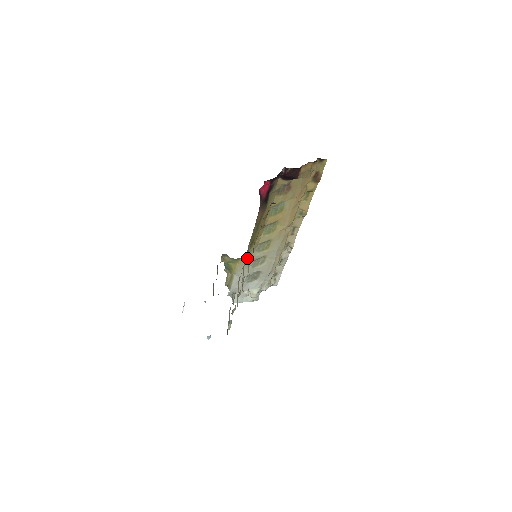
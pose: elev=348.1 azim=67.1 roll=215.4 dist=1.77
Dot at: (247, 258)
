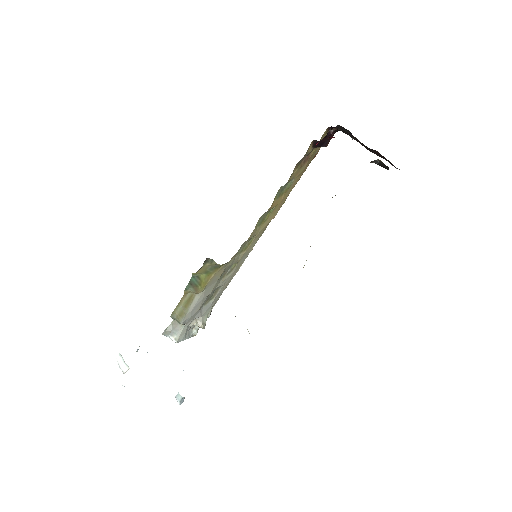
Dot at: (227, 264)
